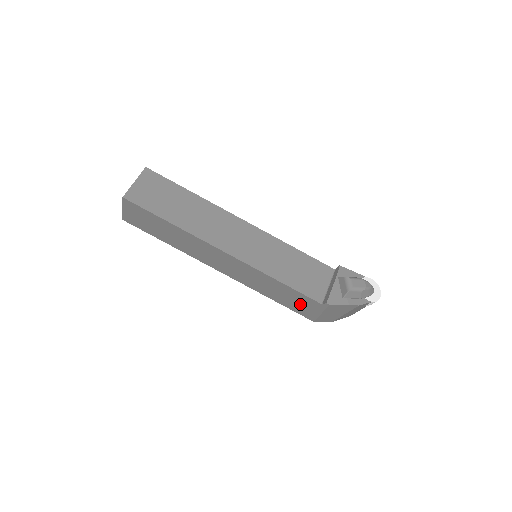
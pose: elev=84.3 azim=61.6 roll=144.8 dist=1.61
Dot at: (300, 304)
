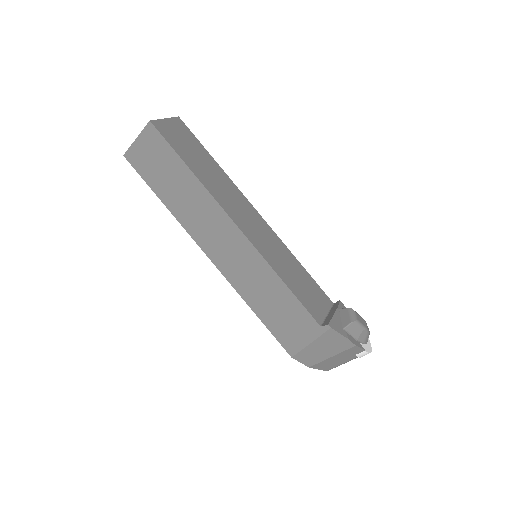
Dot at: (290, 324)
